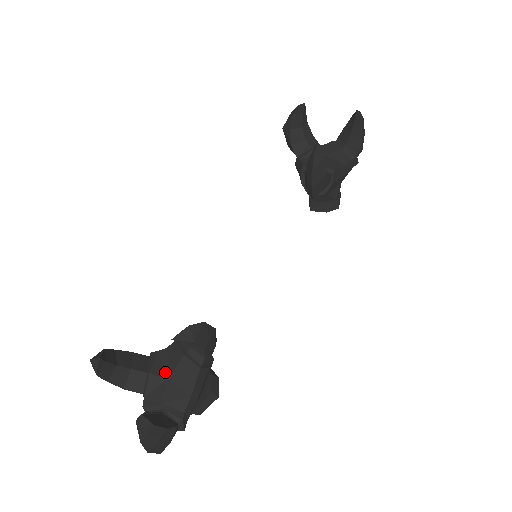
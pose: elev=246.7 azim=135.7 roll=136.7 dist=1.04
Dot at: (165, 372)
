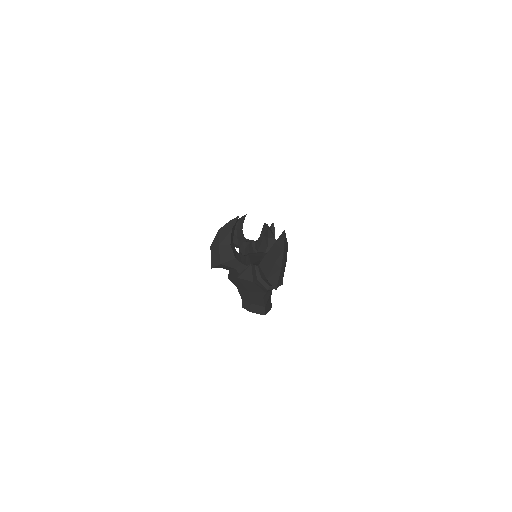
Dot at: occluded
